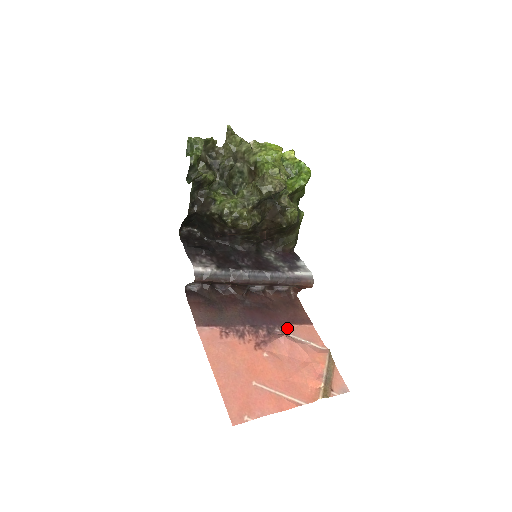
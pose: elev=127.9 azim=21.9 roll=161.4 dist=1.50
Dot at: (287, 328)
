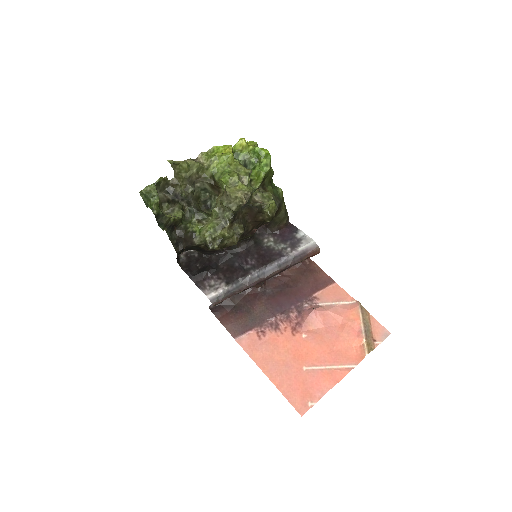
Dot at: (313, 299)
